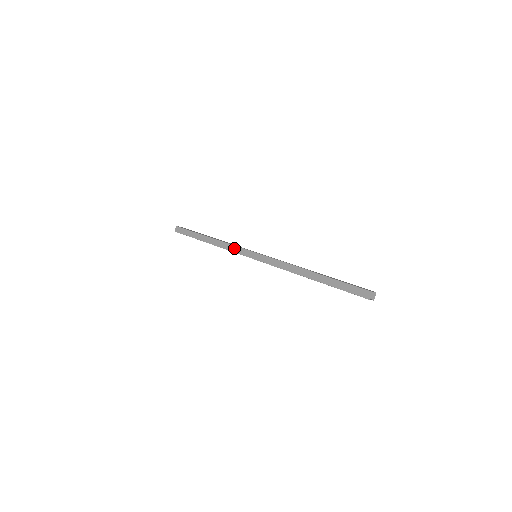
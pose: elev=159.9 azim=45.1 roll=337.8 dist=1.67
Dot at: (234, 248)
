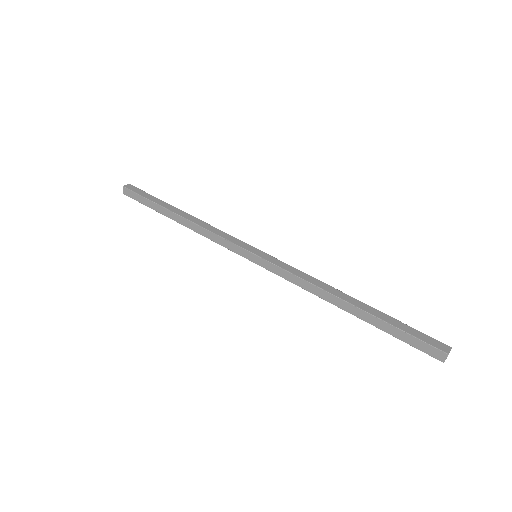
Dot at: (220, 240)
